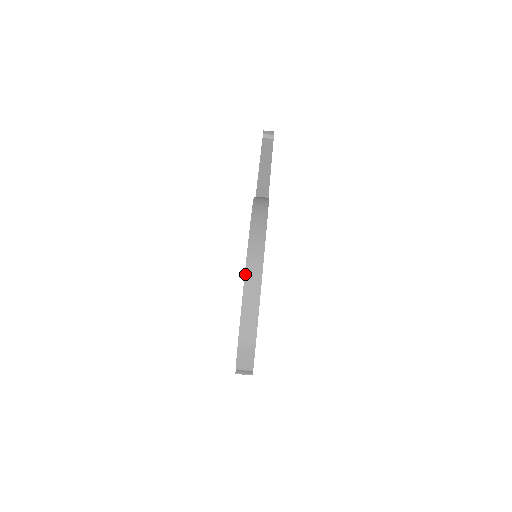
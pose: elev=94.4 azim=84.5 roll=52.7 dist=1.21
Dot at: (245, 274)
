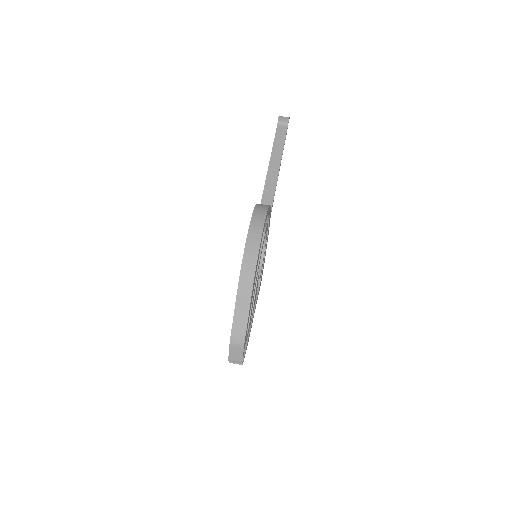
Dot at: (238, 286)
